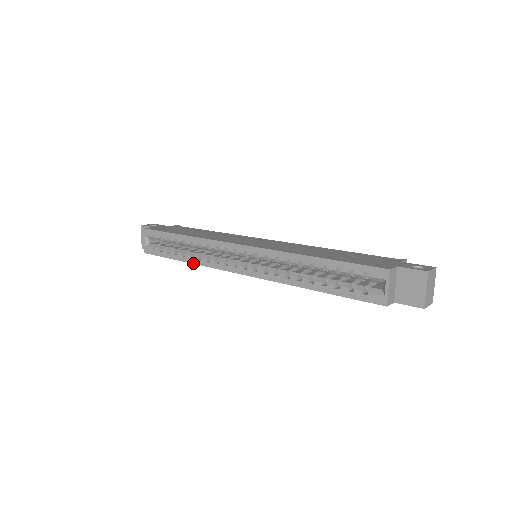
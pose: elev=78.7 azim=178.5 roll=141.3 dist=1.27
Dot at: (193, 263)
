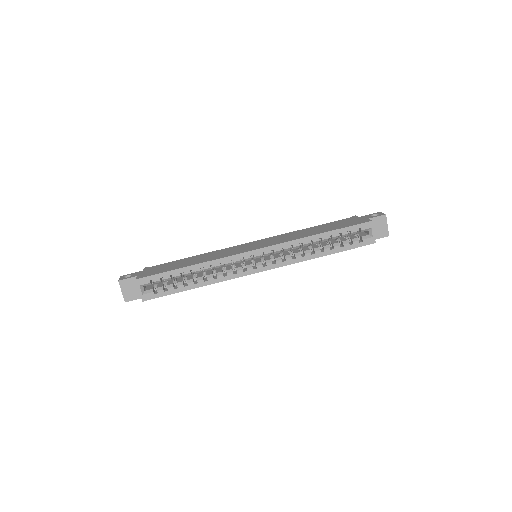
Dot at: (209, 284)
